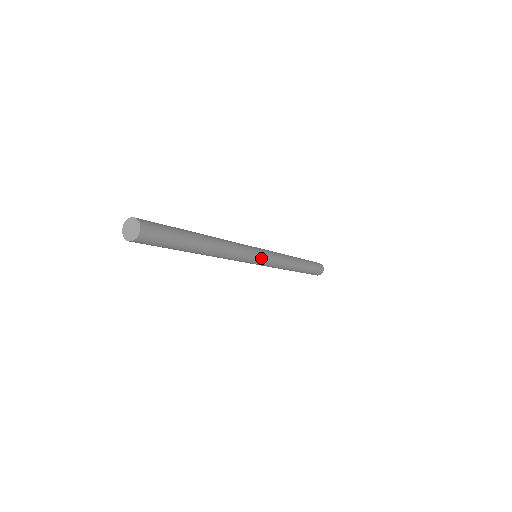
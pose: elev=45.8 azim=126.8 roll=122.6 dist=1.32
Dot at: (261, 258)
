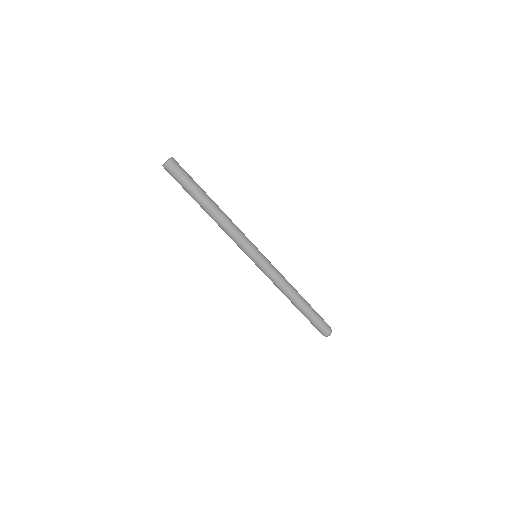
Dot at: (258, 254)
